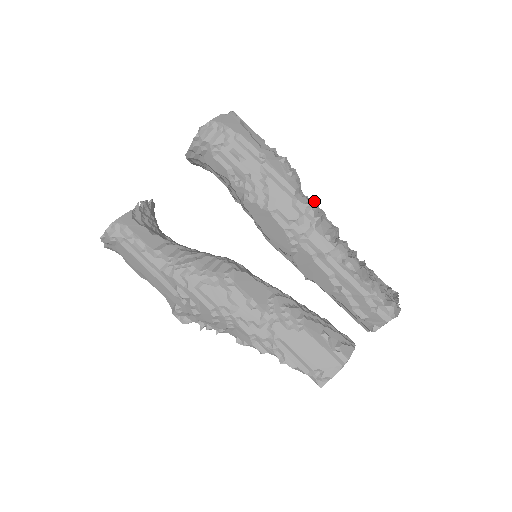
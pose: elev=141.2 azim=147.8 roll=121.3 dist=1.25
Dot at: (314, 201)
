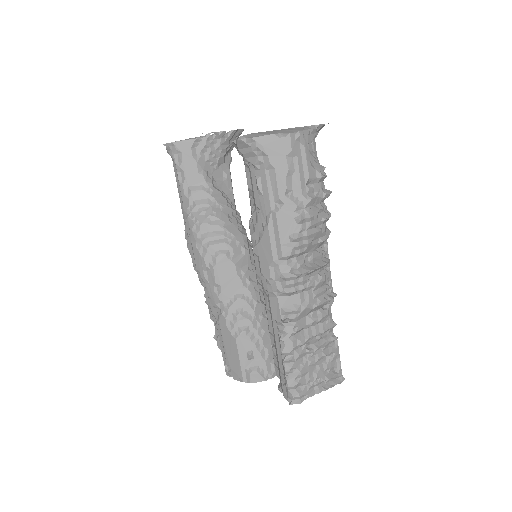
Dot at: (295, 277)
